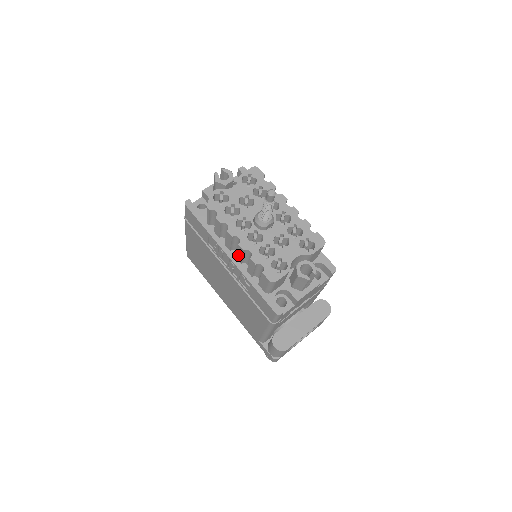
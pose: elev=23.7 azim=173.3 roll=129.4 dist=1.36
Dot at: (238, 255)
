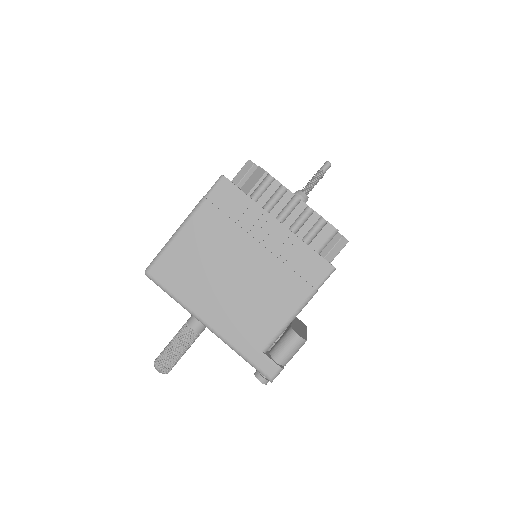
Dot at: (291, 217)
